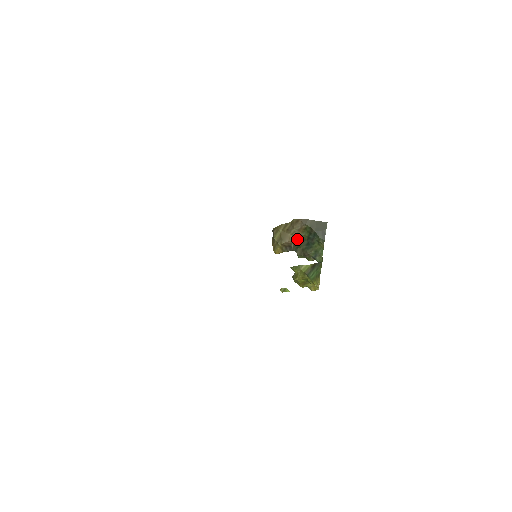
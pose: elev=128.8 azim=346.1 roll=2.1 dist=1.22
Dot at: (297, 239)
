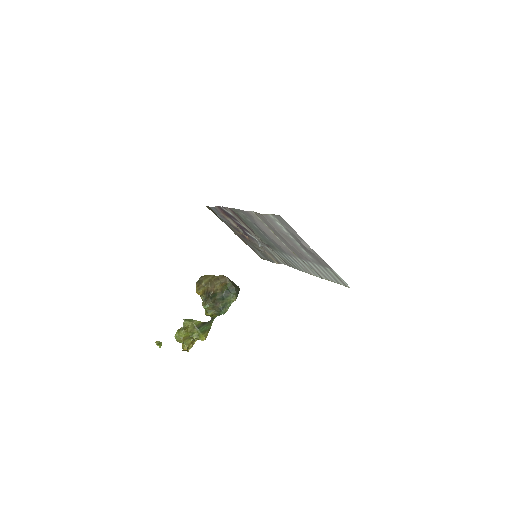
Dot at: (218, 289)
